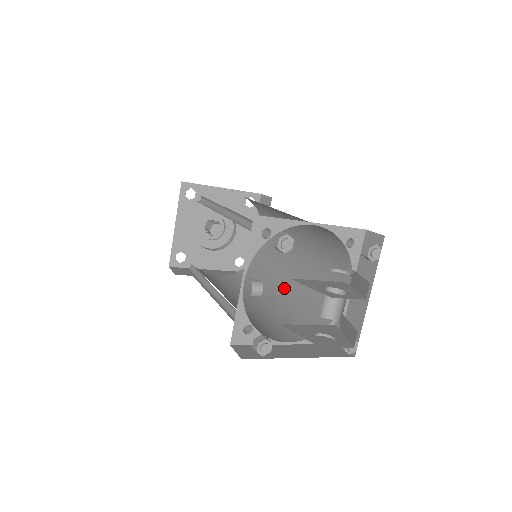
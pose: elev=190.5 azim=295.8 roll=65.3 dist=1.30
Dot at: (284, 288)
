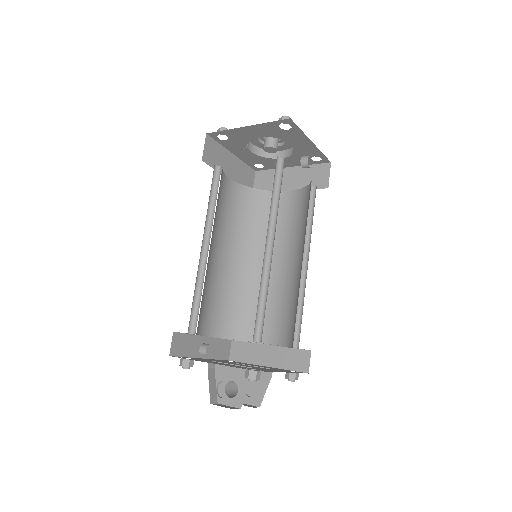
Dot at: (301, 264)
